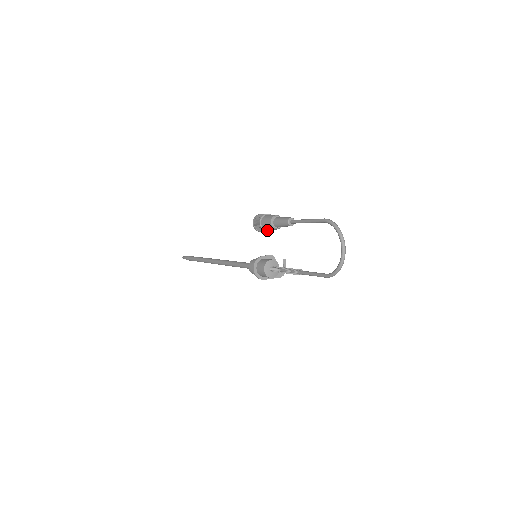
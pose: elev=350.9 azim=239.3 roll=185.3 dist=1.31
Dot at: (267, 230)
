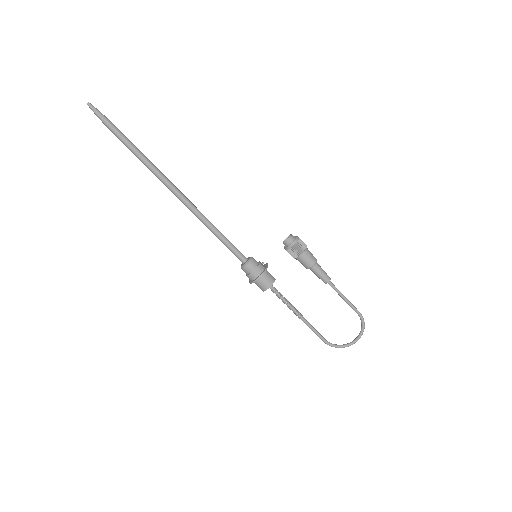
Dot at: (295, 257)
